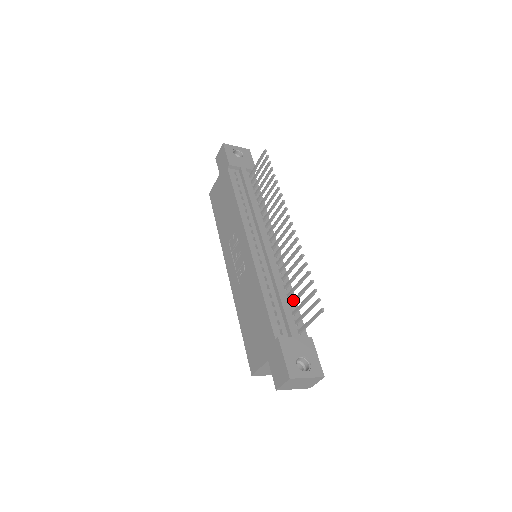
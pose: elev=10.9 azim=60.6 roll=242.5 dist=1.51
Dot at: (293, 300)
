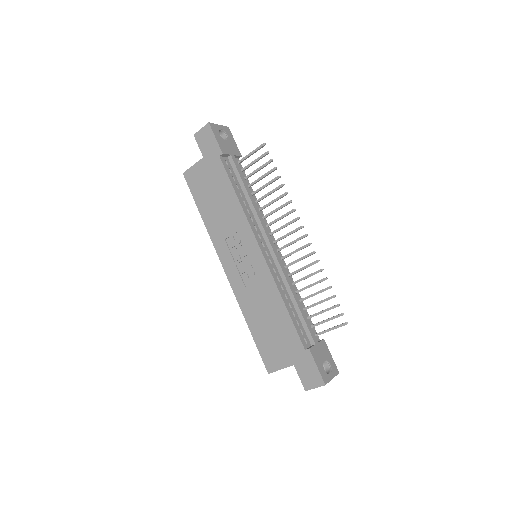
Dot at: (308, 307)
